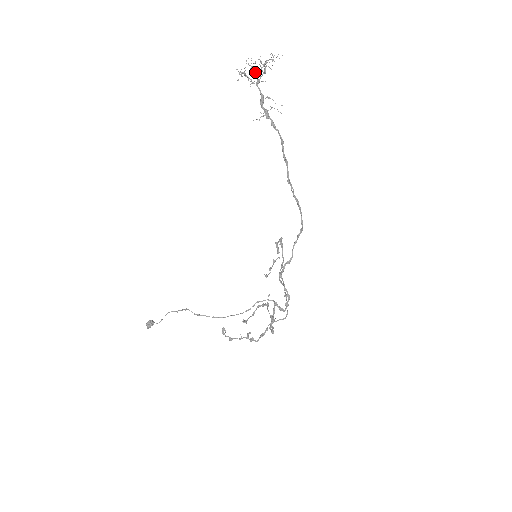
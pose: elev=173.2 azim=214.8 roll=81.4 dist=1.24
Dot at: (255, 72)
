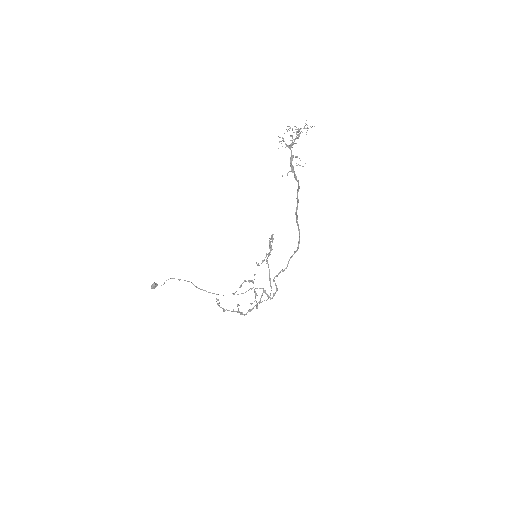
Dot at: (293, 143)
